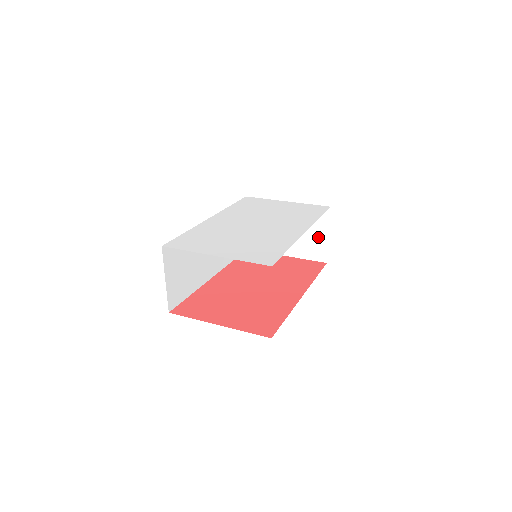
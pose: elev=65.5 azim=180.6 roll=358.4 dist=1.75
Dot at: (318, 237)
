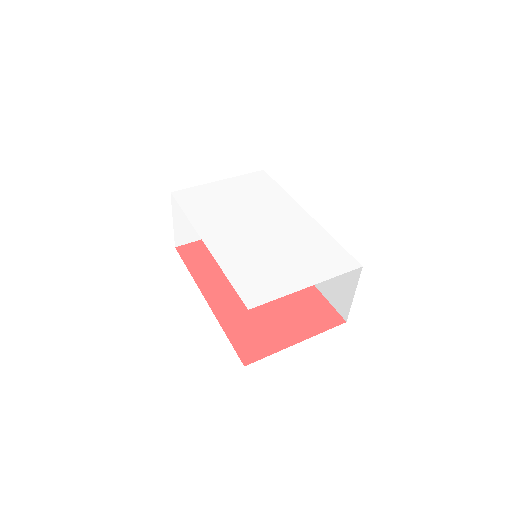
Dot at: occluded
